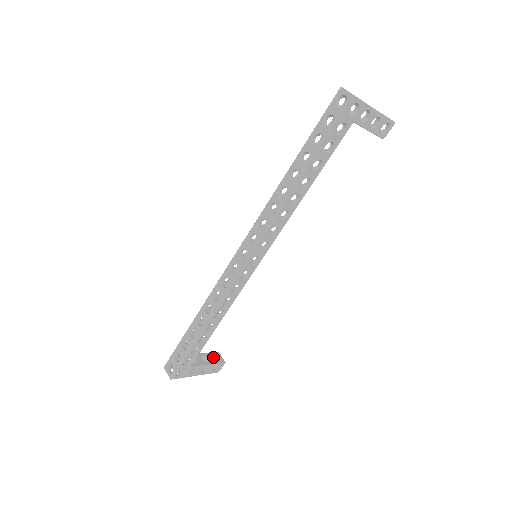
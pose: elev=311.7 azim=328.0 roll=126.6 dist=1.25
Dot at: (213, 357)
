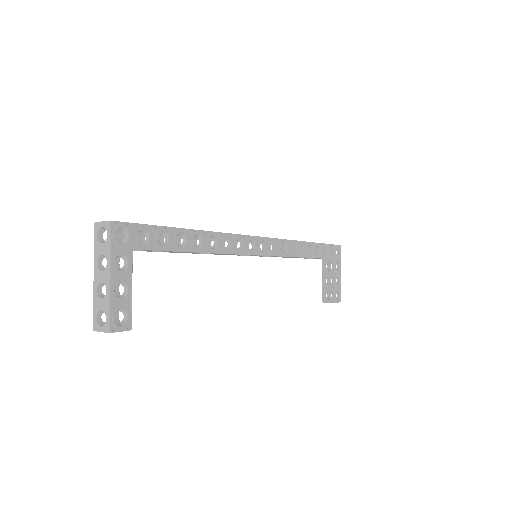
Dot at: occluded
